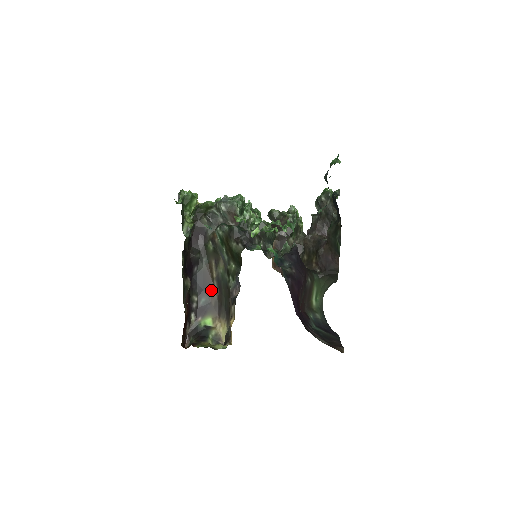
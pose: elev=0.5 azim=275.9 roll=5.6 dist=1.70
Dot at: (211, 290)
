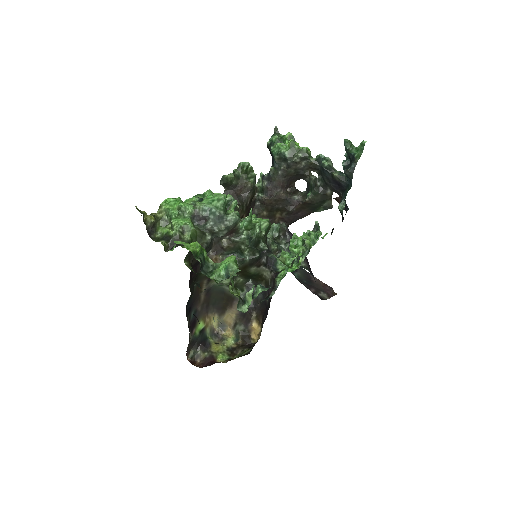
Dot at: (198, 301)
